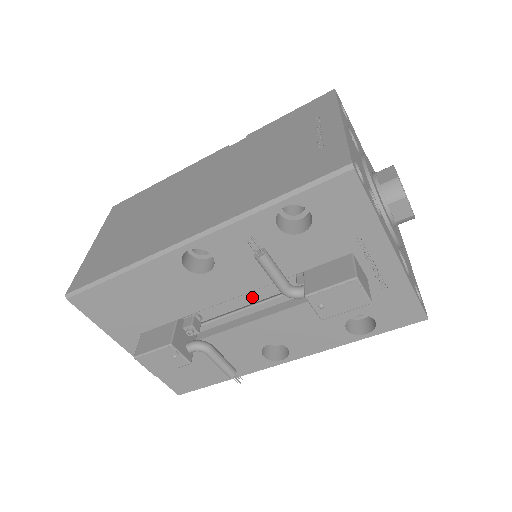
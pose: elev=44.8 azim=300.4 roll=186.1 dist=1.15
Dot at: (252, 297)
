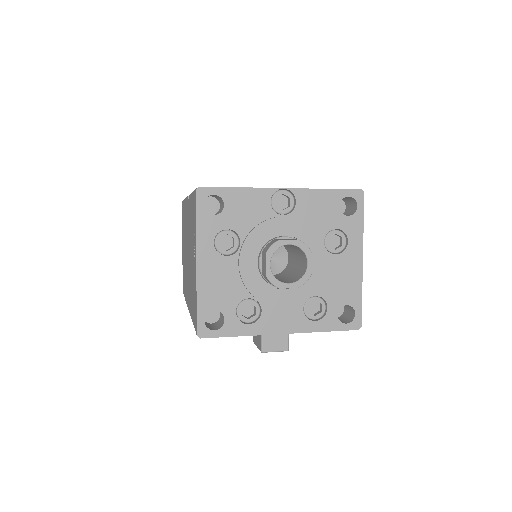
Dot at: occluded
